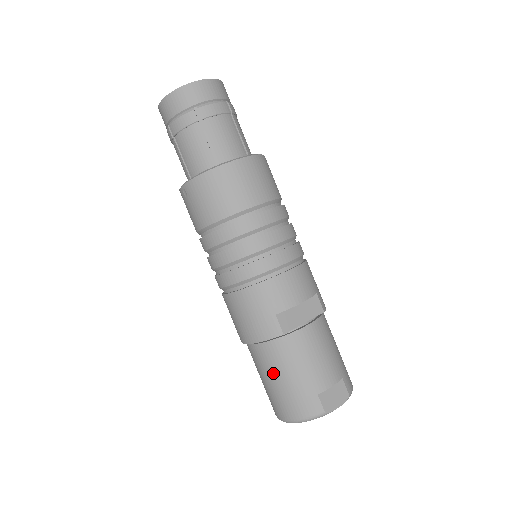
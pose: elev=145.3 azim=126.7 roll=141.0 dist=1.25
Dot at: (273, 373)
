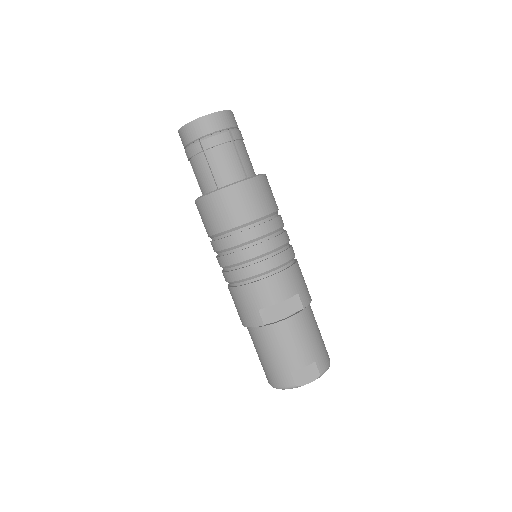
Dot at: (260, 350)
